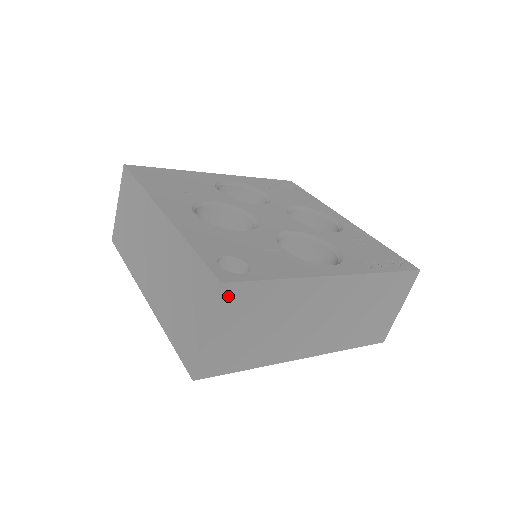
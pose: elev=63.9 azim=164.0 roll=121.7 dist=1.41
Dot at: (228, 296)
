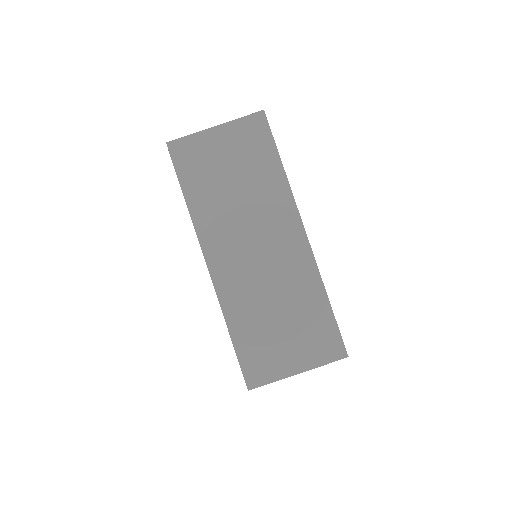
Dot at: (254, 124)
